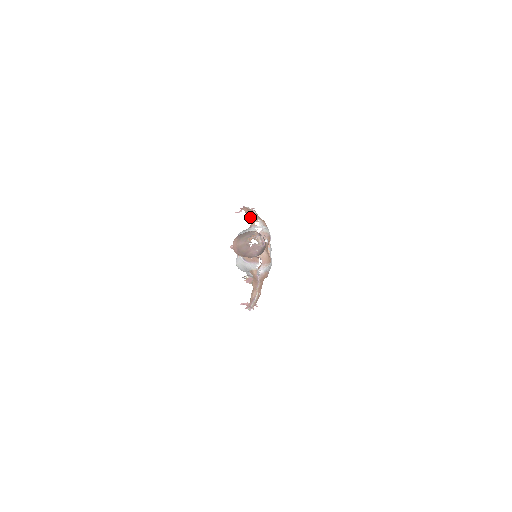
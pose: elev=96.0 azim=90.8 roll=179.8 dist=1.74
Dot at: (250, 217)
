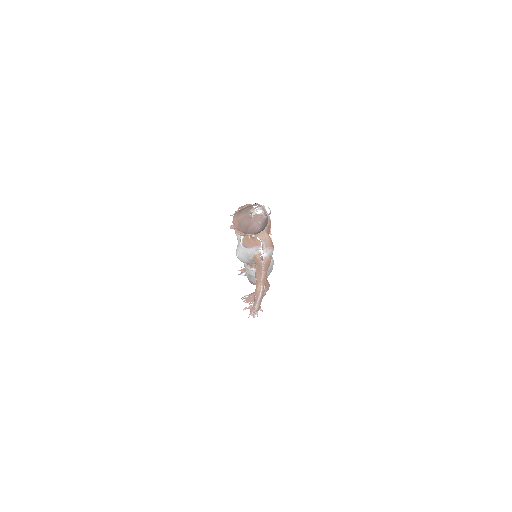
Dot at: occluded
